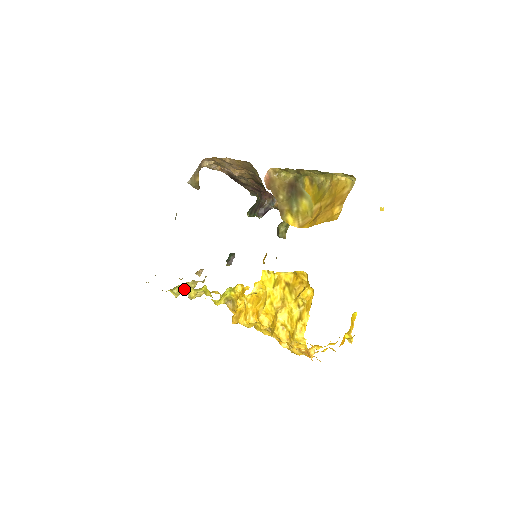
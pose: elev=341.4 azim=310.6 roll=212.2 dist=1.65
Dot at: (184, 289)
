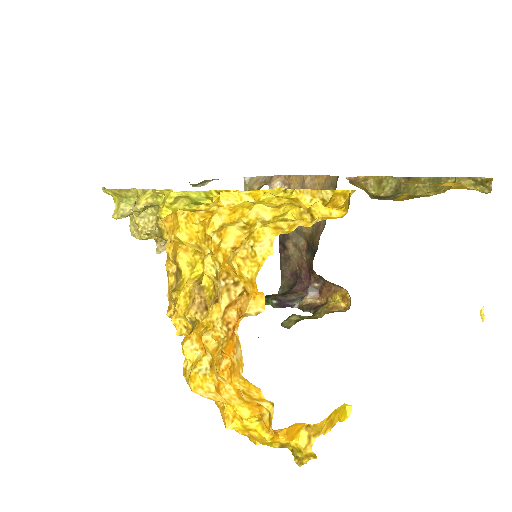
Dot at: (141, 189)
